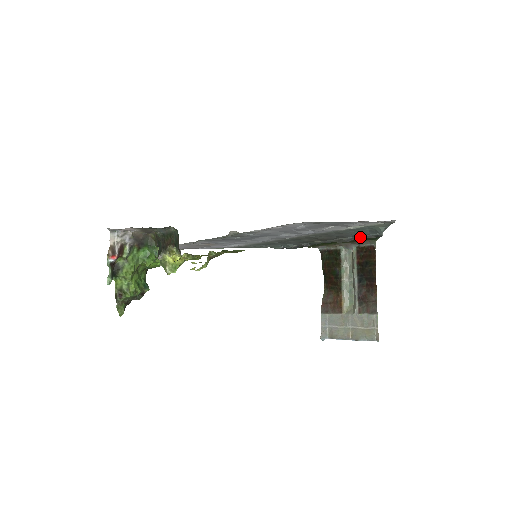
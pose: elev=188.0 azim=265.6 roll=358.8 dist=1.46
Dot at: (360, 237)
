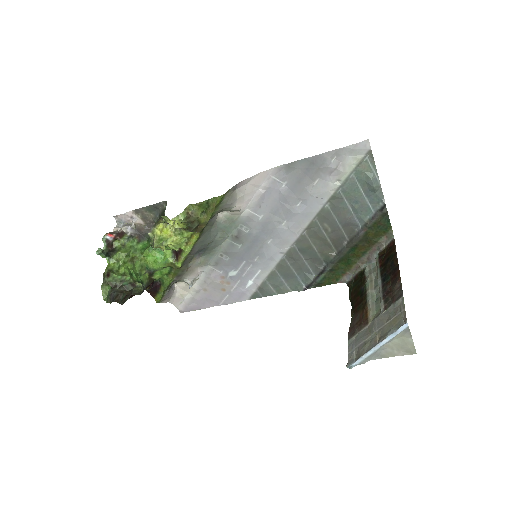
Dot at: (367, 221)
